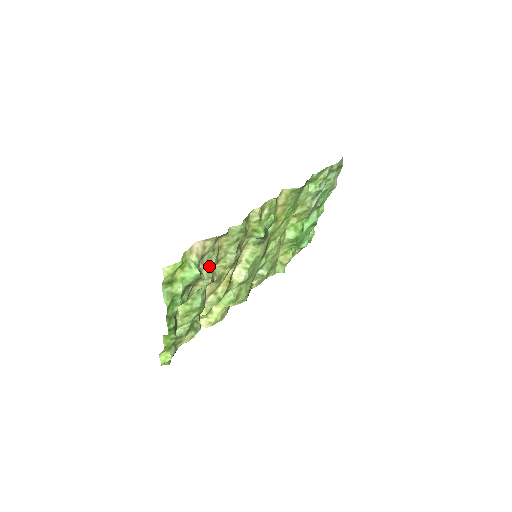
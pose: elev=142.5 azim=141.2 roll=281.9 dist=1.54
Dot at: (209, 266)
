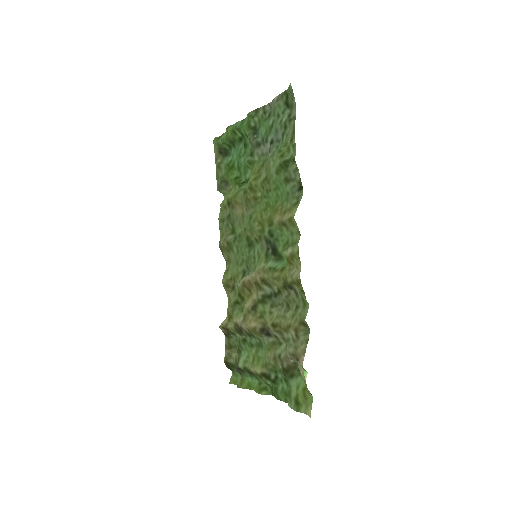
Dot at: (287, 345)
